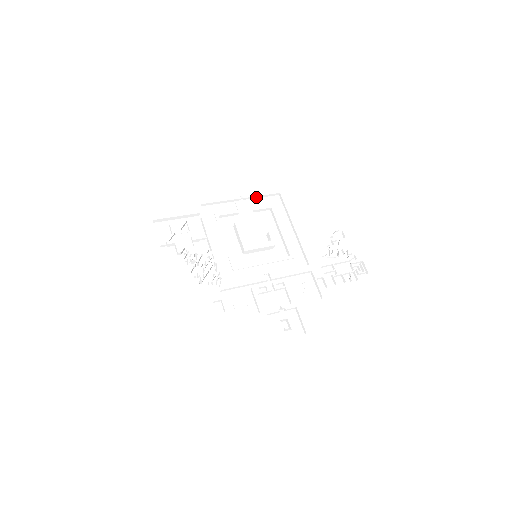
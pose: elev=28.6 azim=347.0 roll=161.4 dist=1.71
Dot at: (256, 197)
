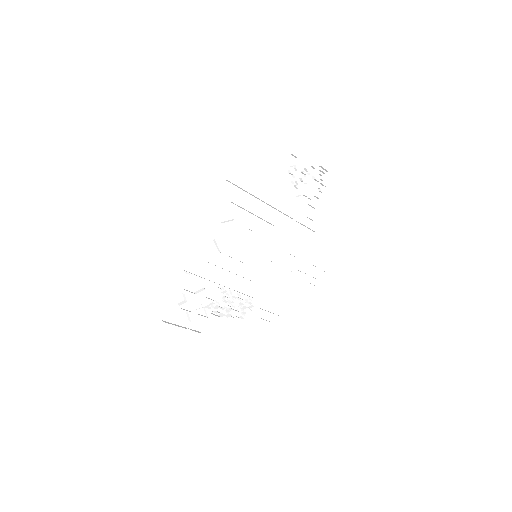
Dot at: (212, 207)
